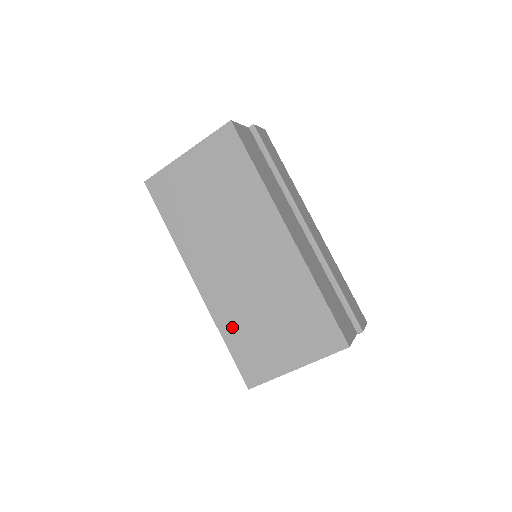
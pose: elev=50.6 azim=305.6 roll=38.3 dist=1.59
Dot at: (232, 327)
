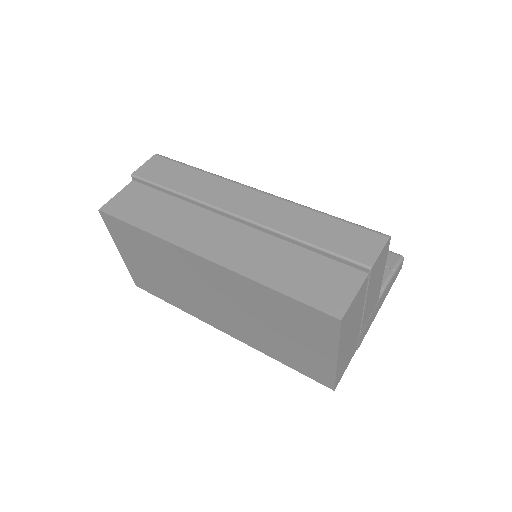
Dot at: (271, 350)
